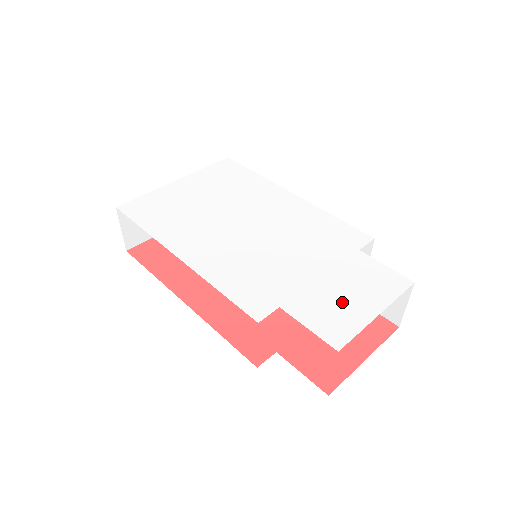
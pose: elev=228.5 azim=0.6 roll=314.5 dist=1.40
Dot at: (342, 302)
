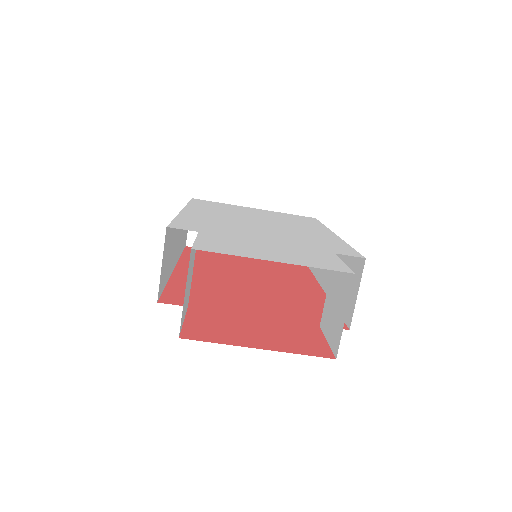
Dot at: (254, 249)
